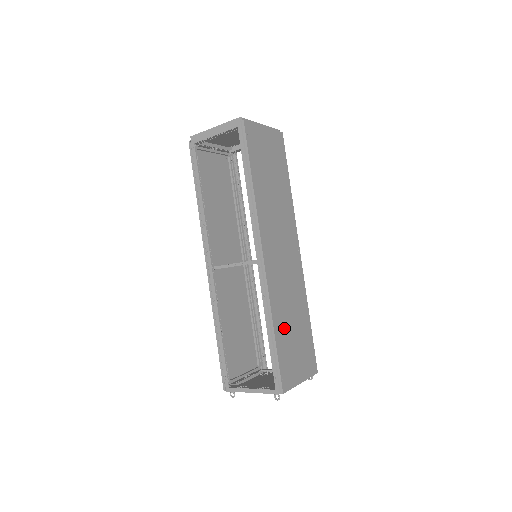
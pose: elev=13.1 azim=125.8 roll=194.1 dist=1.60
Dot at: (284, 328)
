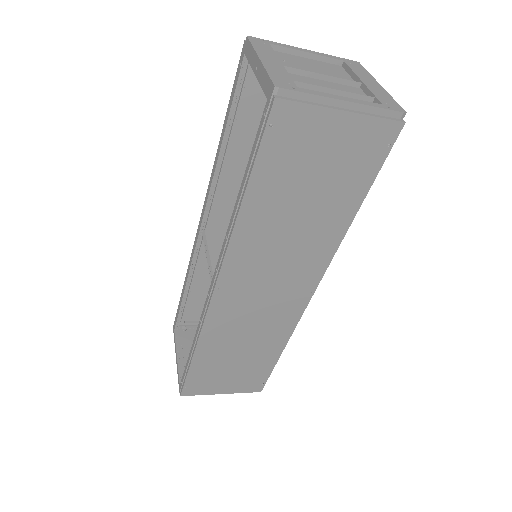
Dot at: (217, 355)
